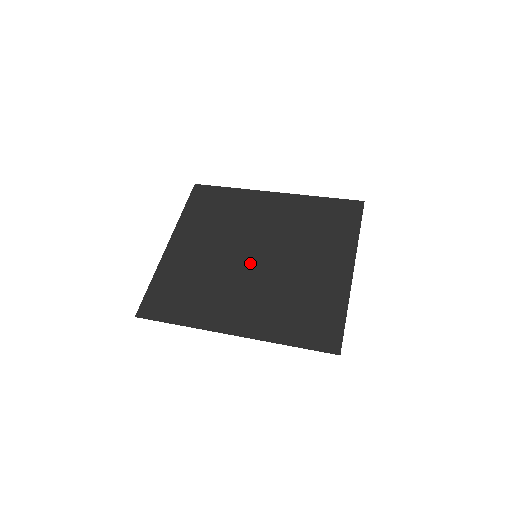
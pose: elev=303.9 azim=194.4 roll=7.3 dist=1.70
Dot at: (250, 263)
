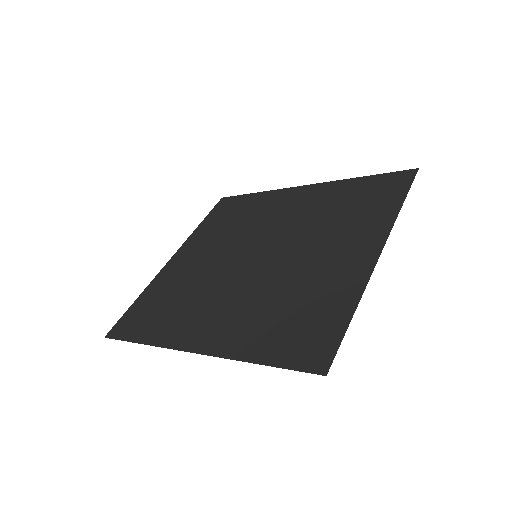
Dot at: (246, 265)
